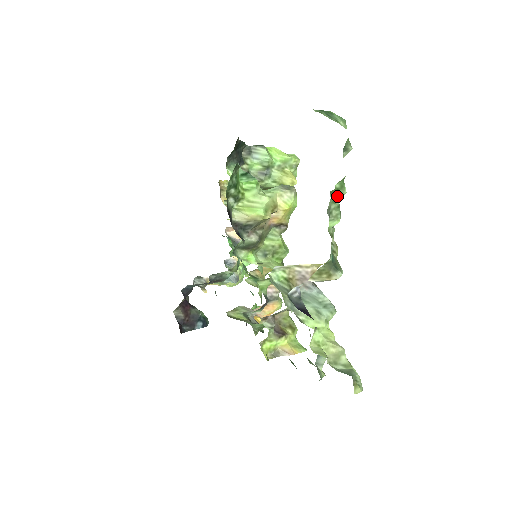
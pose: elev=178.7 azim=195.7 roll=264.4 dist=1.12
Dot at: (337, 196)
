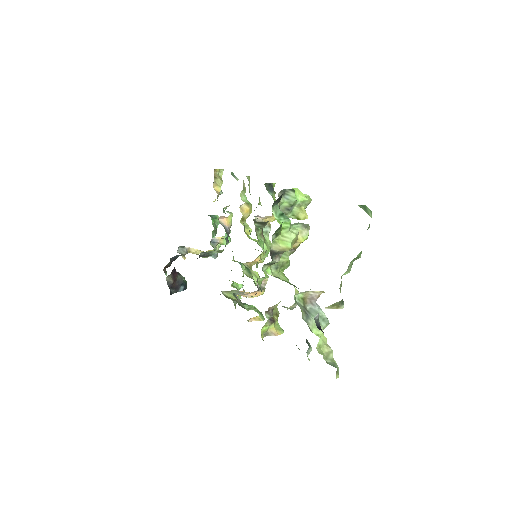
Dot at: (355, 259)
